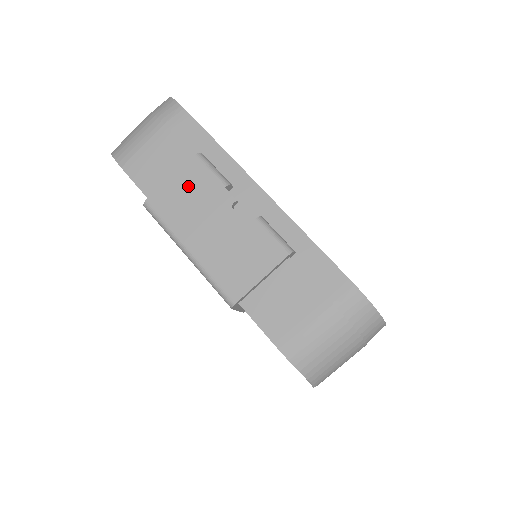
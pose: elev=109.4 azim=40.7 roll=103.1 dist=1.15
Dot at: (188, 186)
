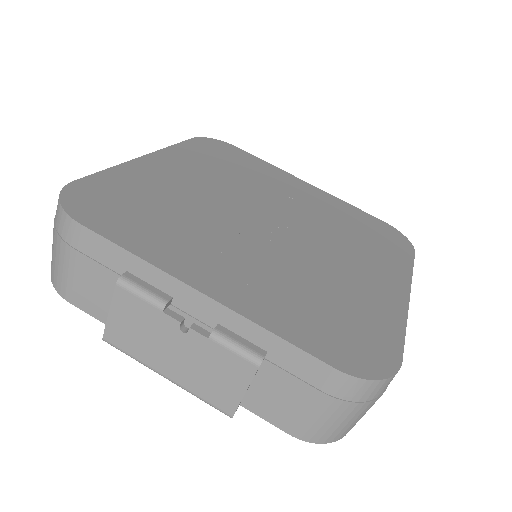
Dot at: (129, 318)
